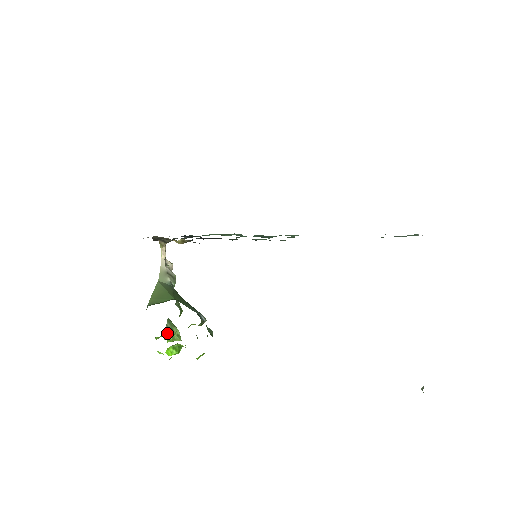
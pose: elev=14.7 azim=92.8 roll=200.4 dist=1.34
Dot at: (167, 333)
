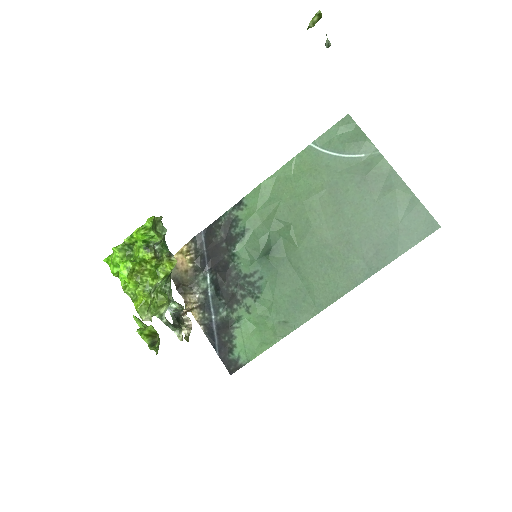
Dot at: (142, 322)
